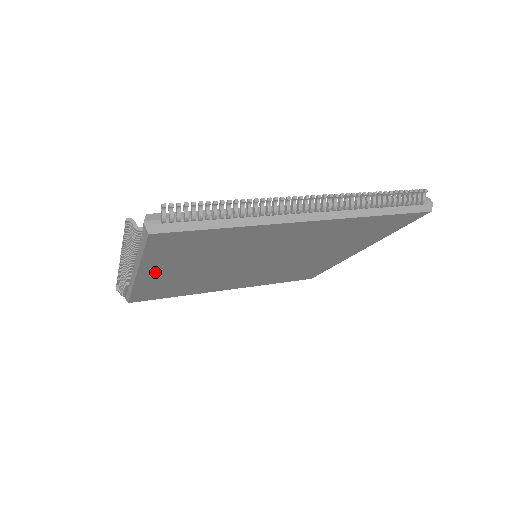
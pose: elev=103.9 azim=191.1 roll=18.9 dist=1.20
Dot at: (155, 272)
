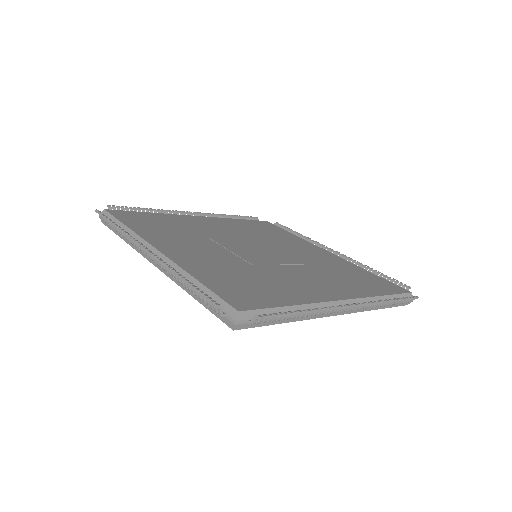
Dot at: occluded
